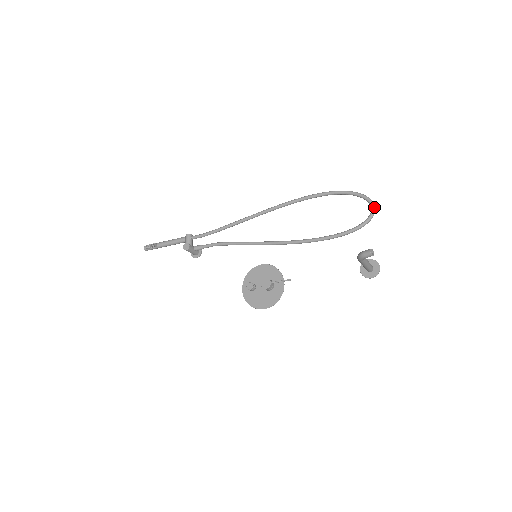
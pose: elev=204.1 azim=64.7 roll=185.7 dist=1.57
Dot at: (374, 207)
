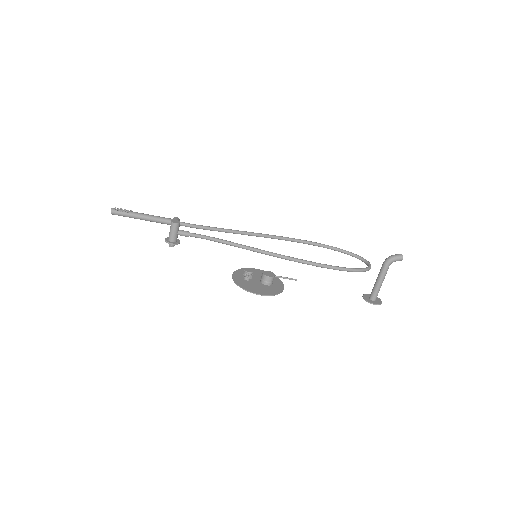
Dot at: (370, 264)
